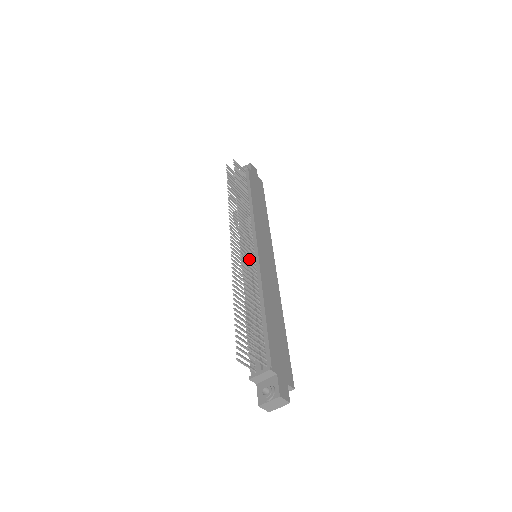
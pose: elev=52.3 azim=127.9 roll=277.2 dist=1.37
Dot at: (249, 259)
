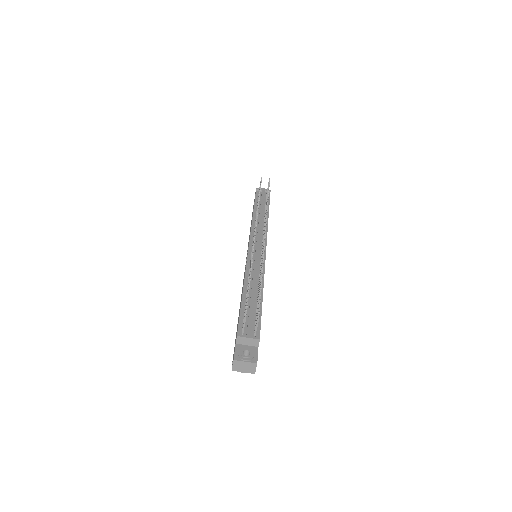
Dot at: (258, 254)
